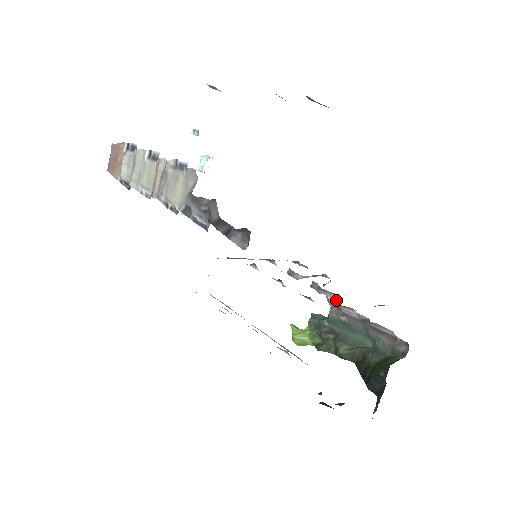
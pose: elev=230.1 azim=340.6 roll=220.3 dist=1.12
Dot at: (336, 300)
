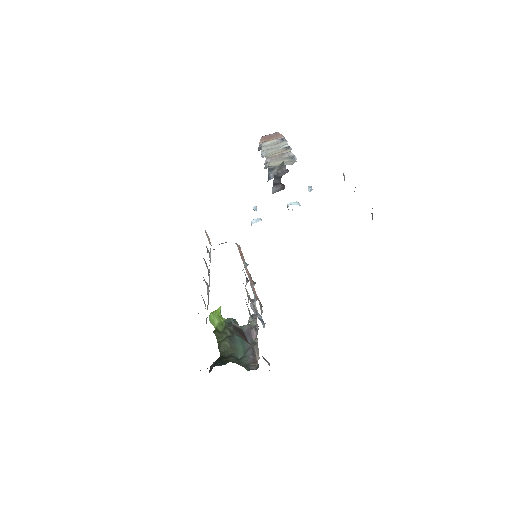
Dot at: occluded
